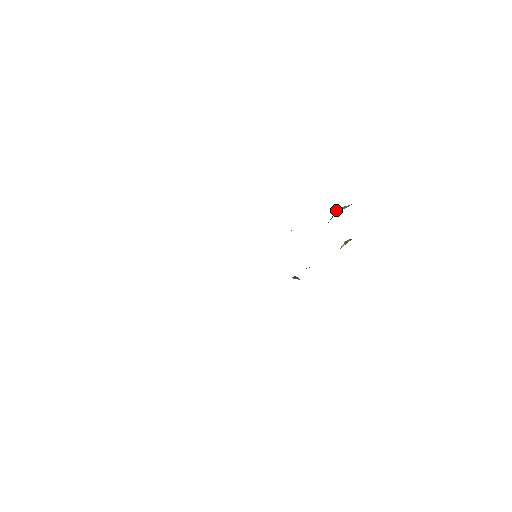
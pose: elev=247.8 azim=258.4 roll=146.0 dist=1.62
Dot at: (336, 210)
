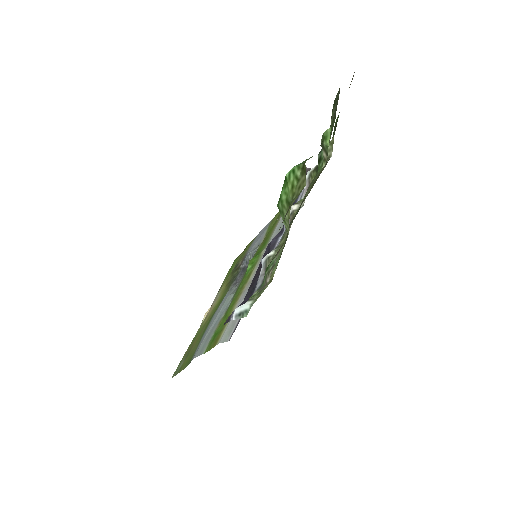
Dot at: occluded
